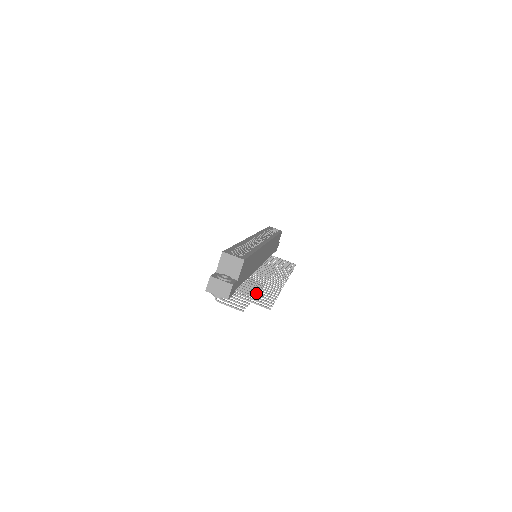
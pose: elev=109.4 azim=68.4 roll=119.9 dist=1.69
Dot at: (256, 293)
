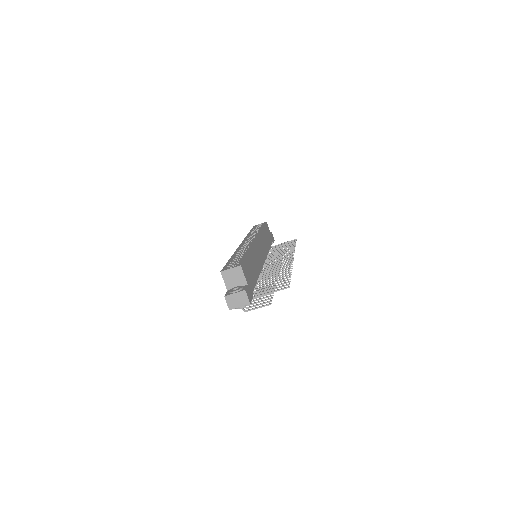
Dot at: occluded
